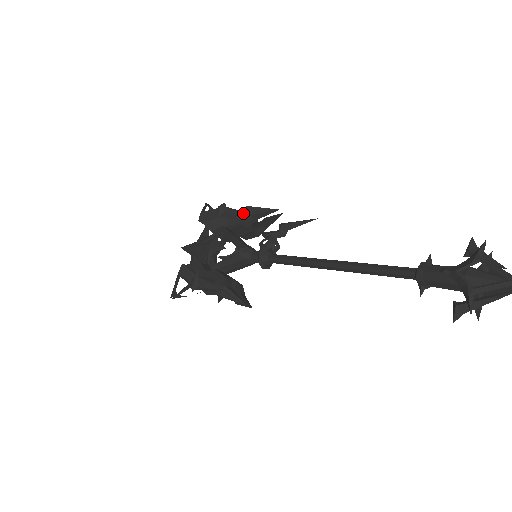
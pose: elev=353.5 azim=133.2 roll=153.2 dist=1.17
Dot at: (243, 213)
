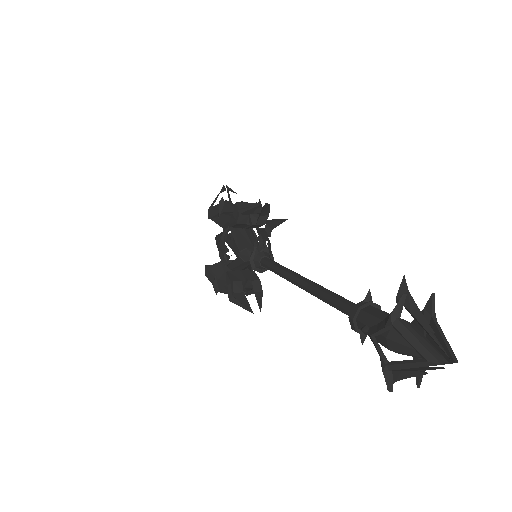
Dot at: (235, 210)
